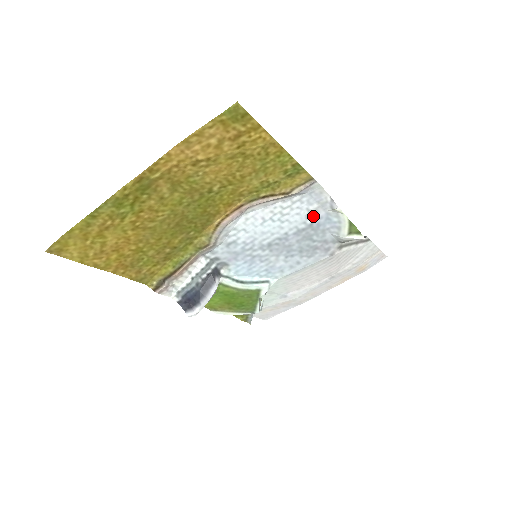
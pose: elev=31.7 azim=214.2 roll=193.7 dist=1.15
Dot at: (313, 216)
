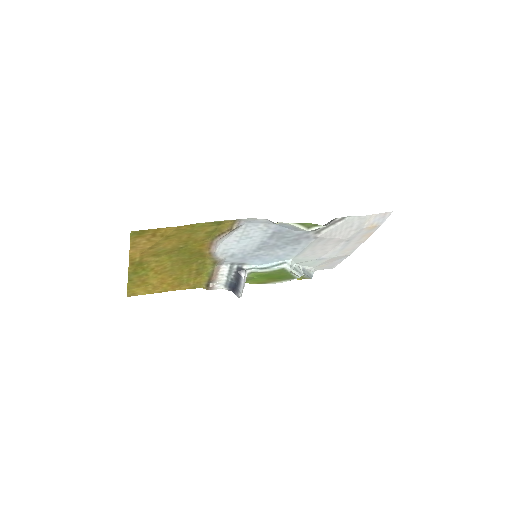
Dot at: (268, 229)
